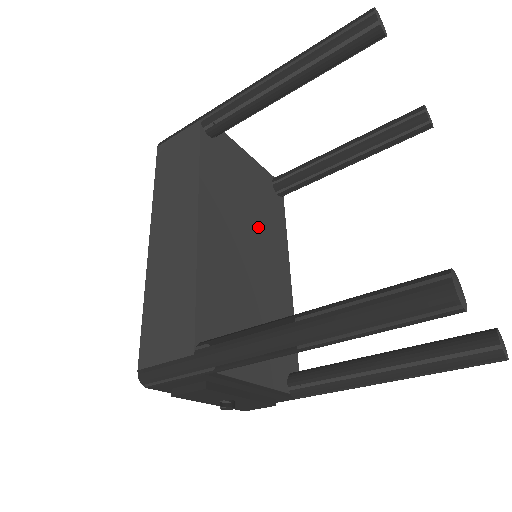
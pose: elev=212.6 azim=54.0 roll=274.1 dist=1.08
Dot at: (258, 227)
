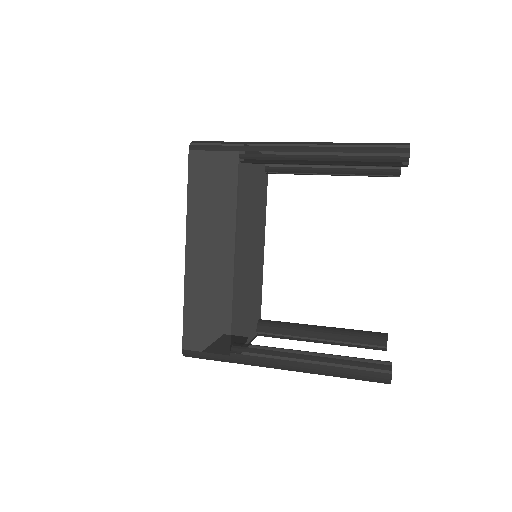
Dot at: (256, 222)
